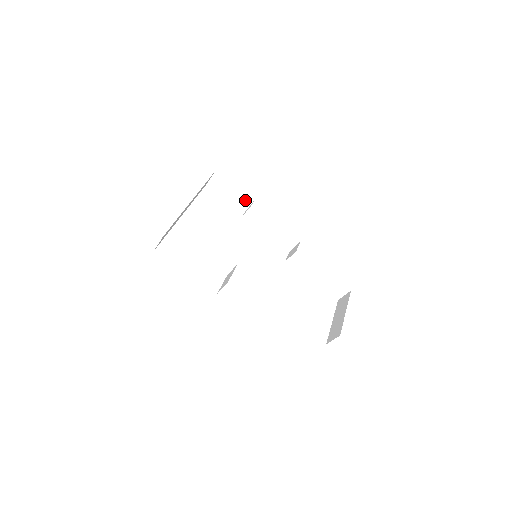
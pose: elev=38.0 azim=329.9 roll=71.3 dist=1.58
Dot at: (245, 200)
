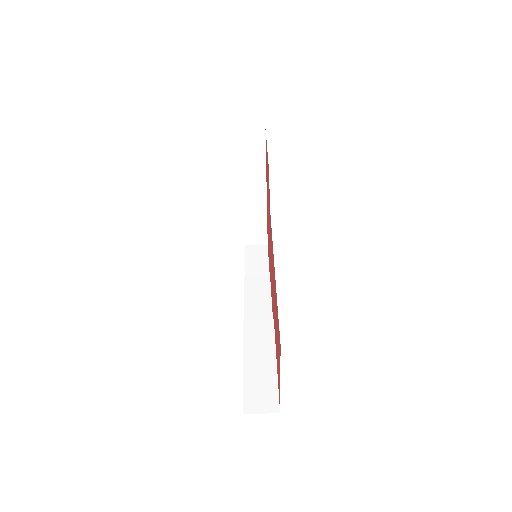
Dot at: occluded
